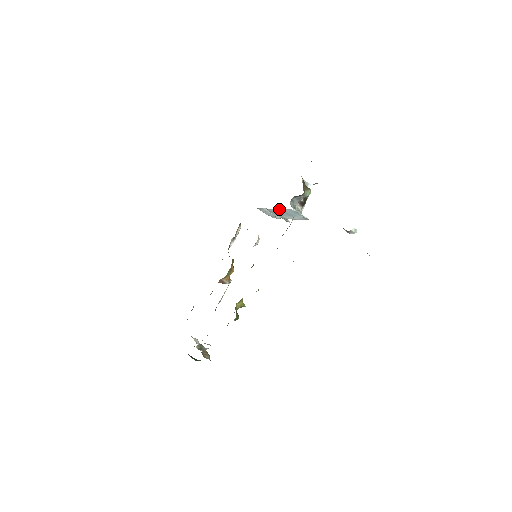
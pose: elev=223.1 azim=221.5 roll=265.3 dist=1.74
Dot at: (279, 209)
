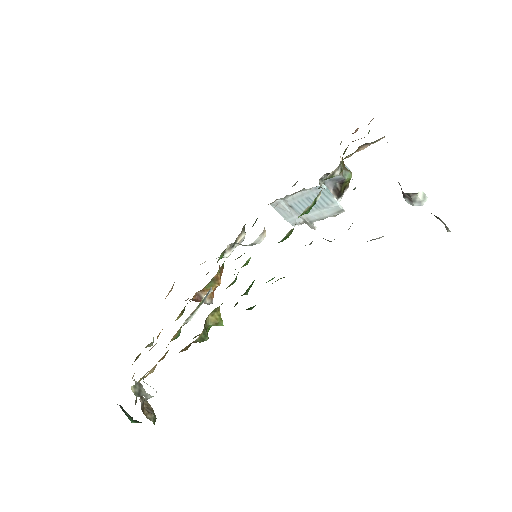
Dot at: (301, 193)
